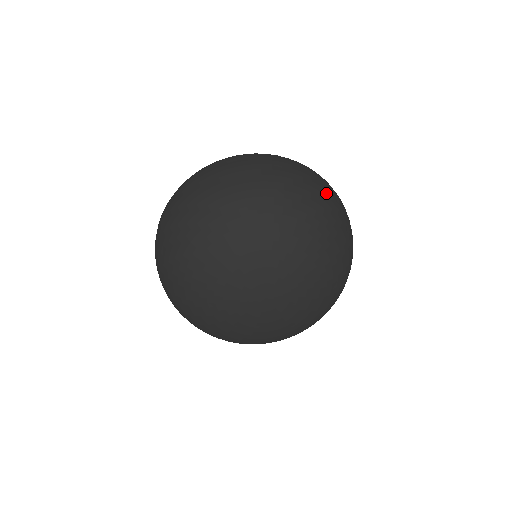
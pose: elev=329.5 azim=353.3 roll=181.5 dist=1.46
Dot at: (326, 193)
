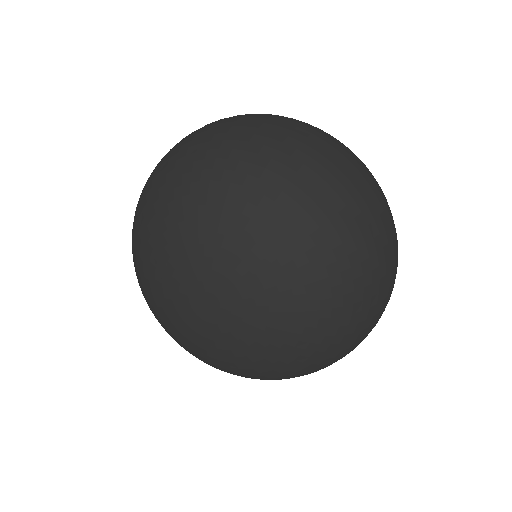
Dot at: (347, 182)
